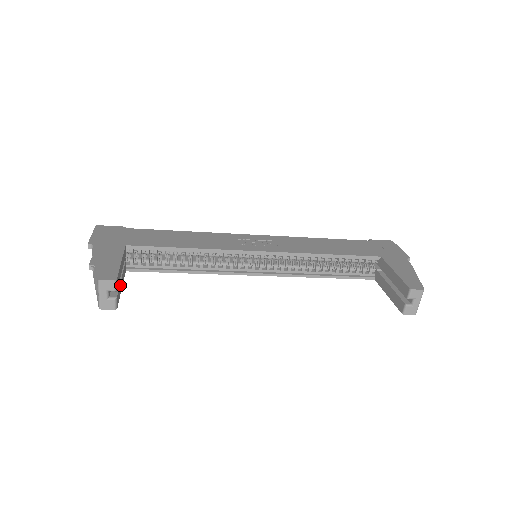
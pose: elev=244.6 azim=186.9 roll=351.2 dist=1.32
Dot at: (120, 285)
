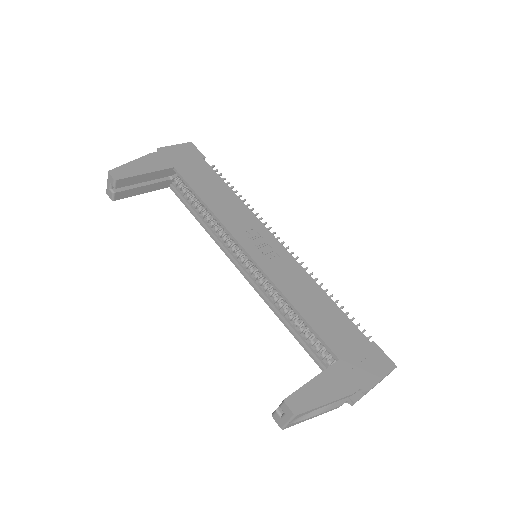
Dot at: (136, 189)
